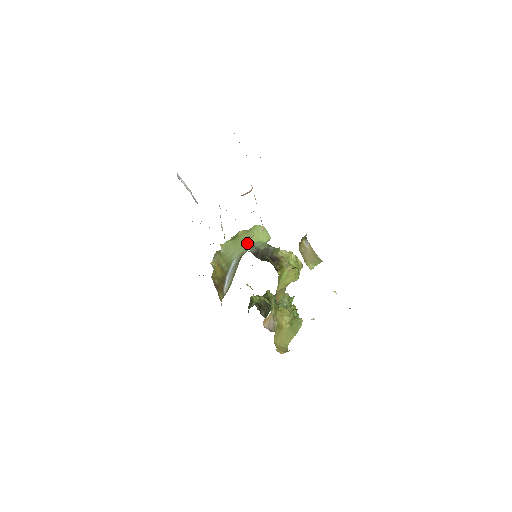
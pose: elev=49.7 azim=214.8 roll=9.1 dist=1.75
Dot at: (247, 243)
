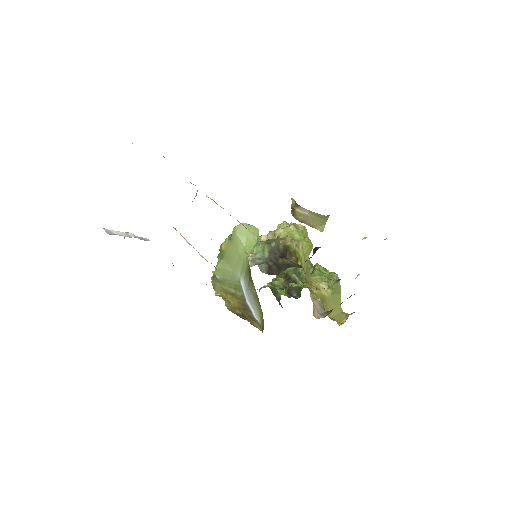
Dot at: (249, 263)
